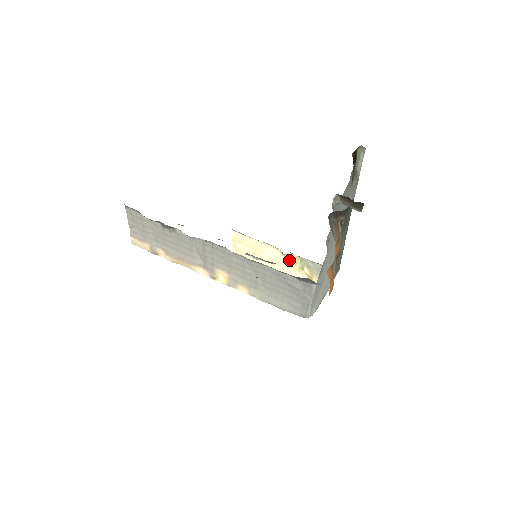
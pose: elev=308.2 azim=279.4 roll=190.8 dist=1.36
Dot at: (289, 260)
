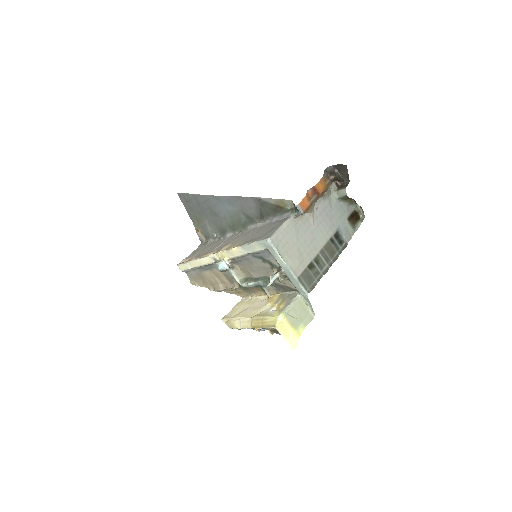
Dot at: (271, 300)
